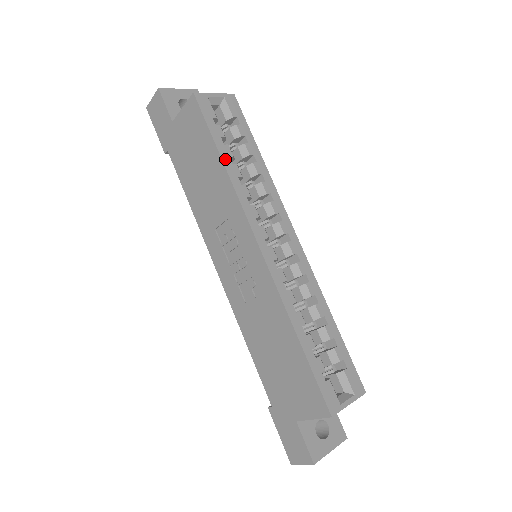
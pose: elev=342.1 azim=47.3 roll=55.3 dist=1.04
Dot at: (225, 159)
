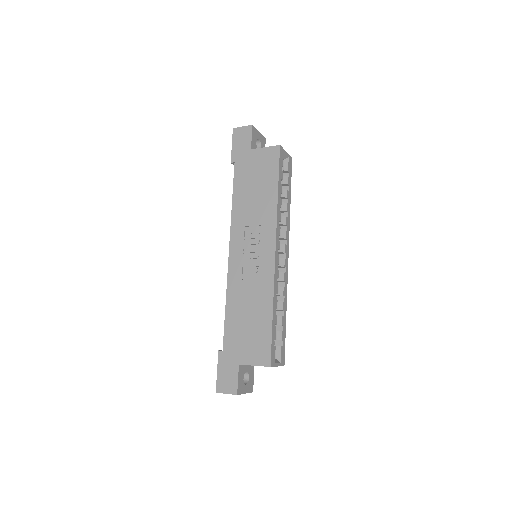
Dot at: (279, 192)
